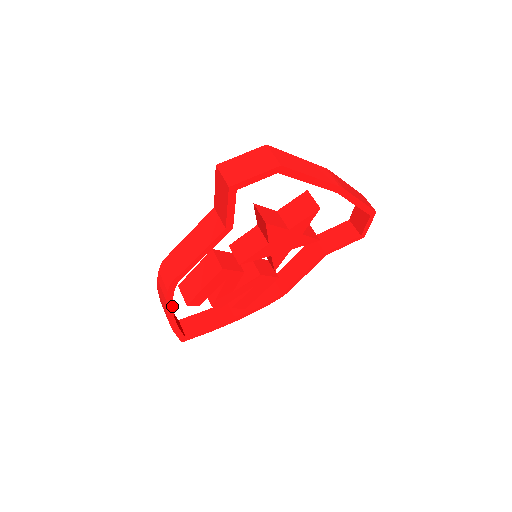
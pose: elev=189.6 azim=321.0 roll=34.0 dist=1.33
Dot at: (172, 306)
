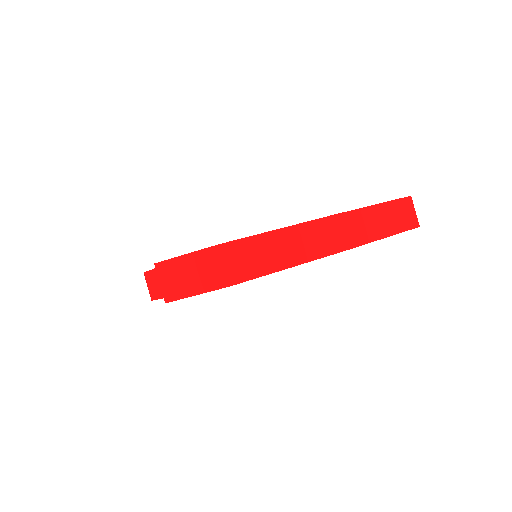
Dot at: occluded
